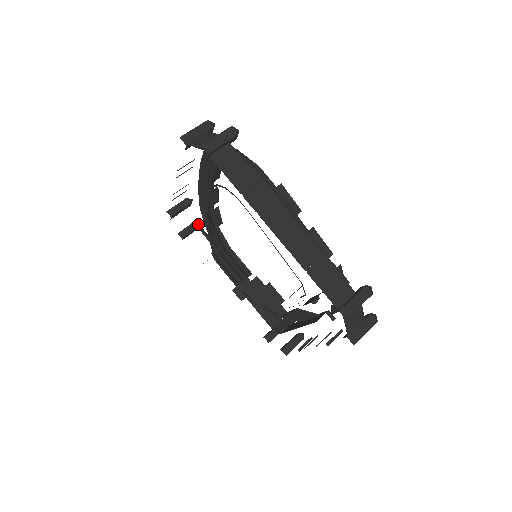
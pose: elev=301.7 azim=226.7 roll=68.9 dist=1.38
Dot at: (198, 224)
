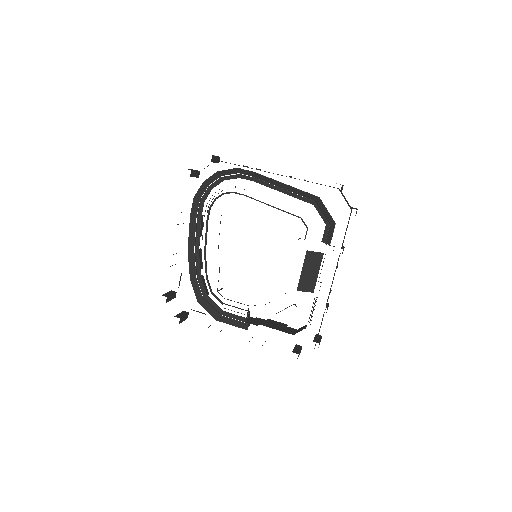
Dot at: (186, 312)
